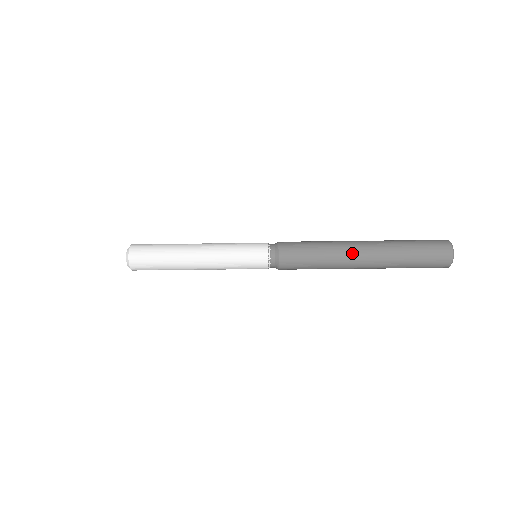
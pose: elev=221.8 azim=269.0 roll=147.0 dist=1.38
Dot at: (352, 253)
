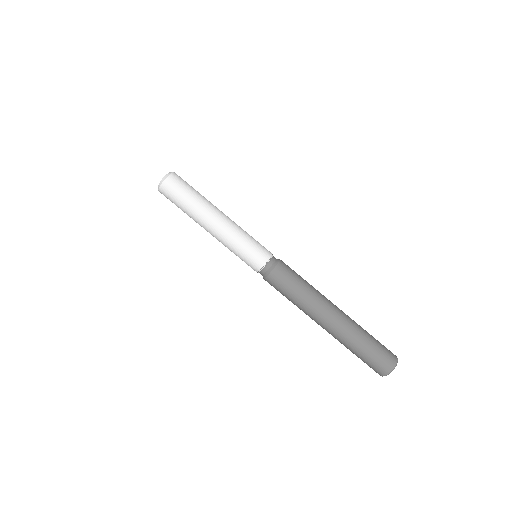
Dot at: (324, 313)
